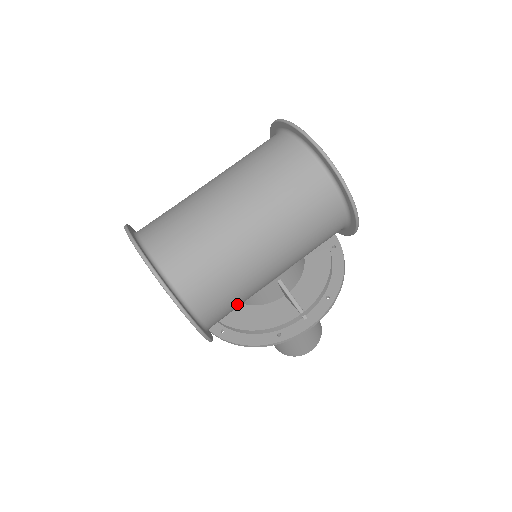
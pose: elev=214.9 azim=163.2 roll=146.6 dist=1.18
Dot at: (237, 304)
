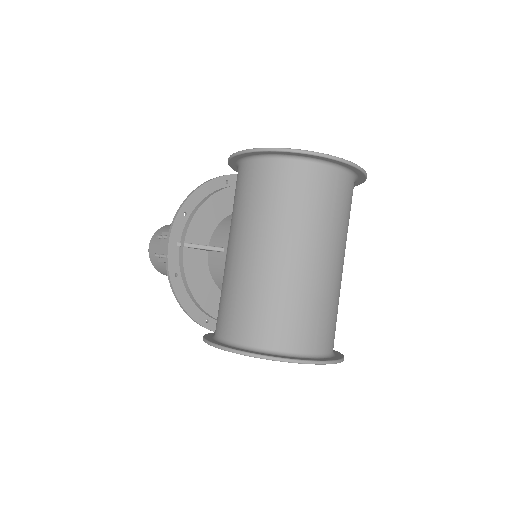
Dot at: occluded
